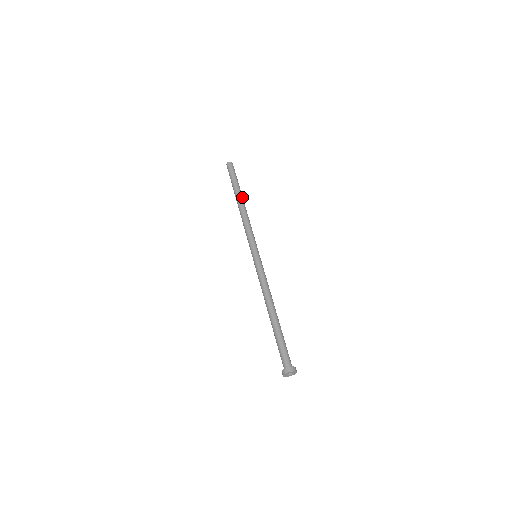
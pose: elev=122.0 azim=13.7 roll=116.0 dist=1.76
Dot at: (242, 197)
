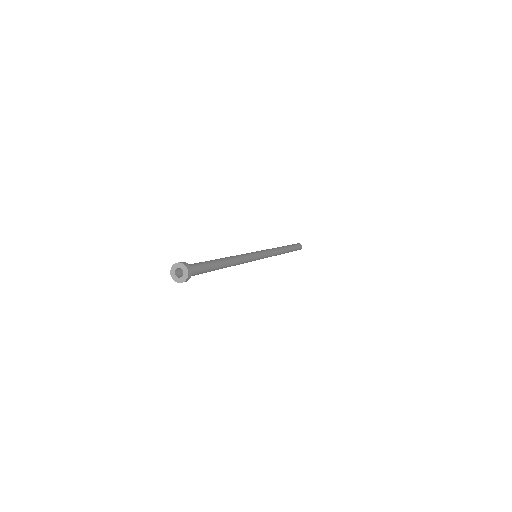
Dot at: (287, 250)
